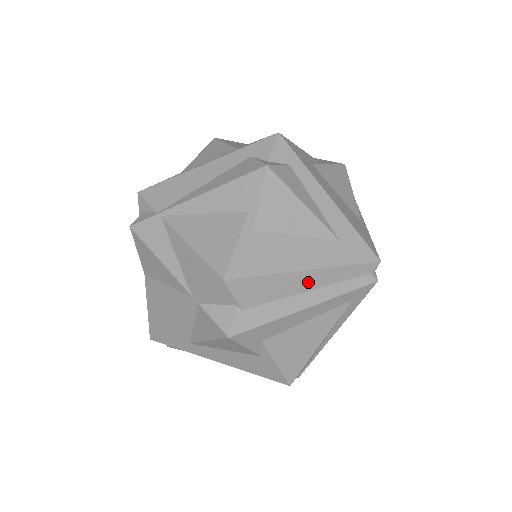
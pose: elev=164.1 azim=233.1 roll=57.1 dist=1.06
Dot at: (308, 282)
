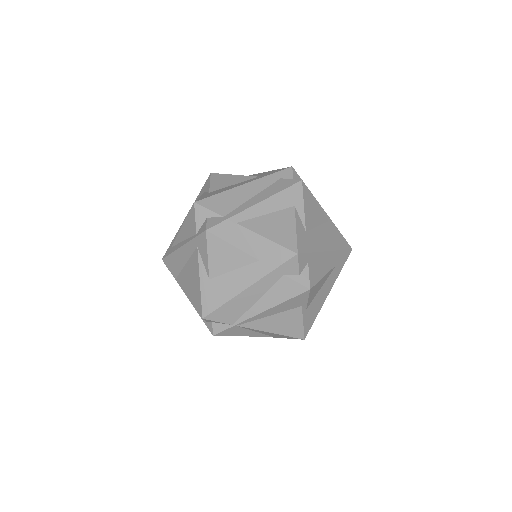
Dot at: occluded
